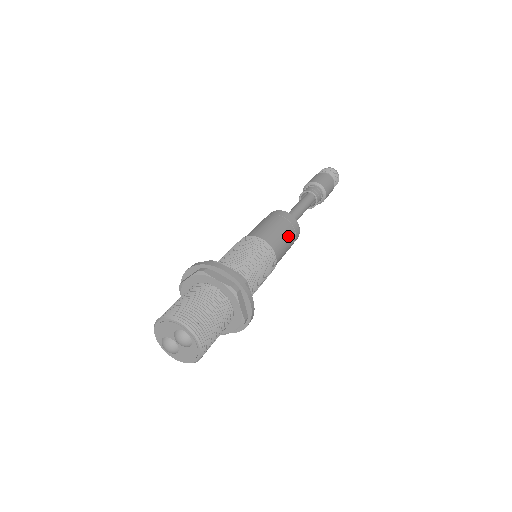
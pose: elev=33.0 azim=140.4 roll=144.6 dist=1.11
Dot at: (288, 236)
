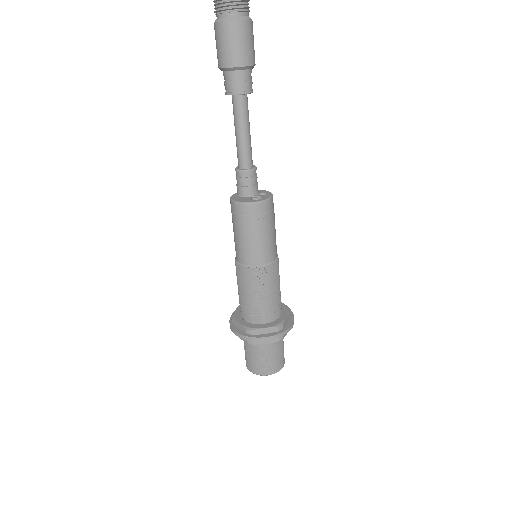
Dot at: (271, 228)
